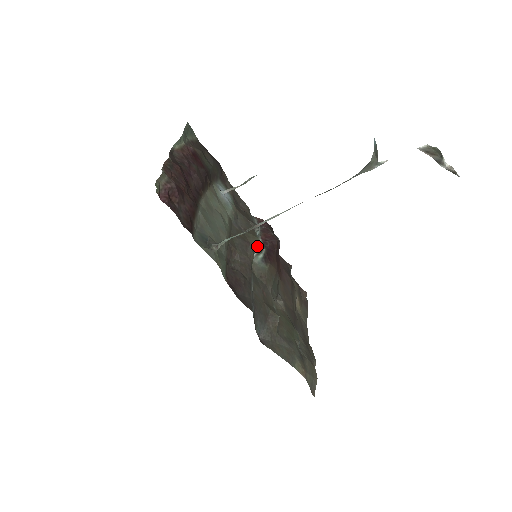
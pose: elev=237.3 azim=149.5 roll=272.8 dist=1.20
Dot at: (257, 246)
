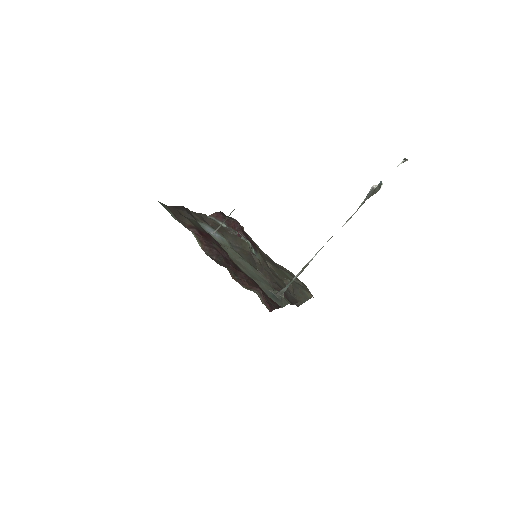
Dot at: (251, 248)
